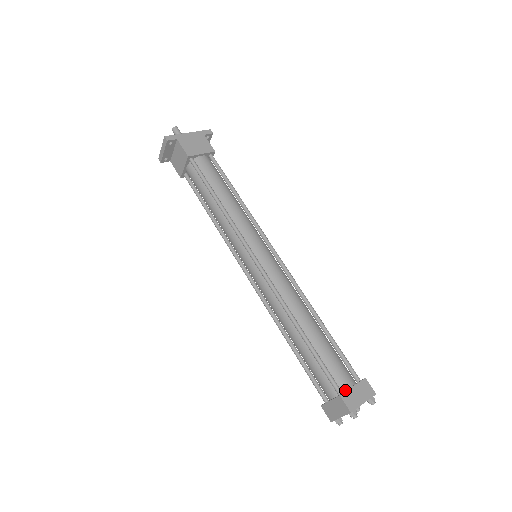
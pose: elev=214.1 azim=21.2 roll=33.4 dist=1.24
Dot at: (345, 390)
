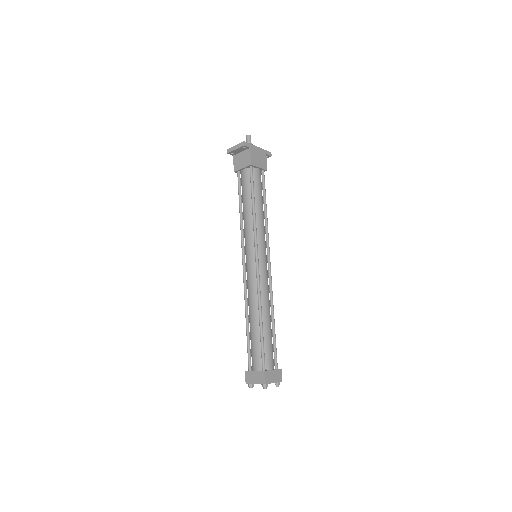
Dot at: (267, 369)
